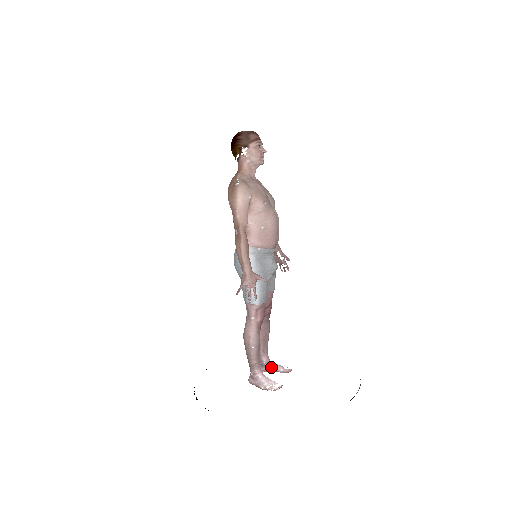
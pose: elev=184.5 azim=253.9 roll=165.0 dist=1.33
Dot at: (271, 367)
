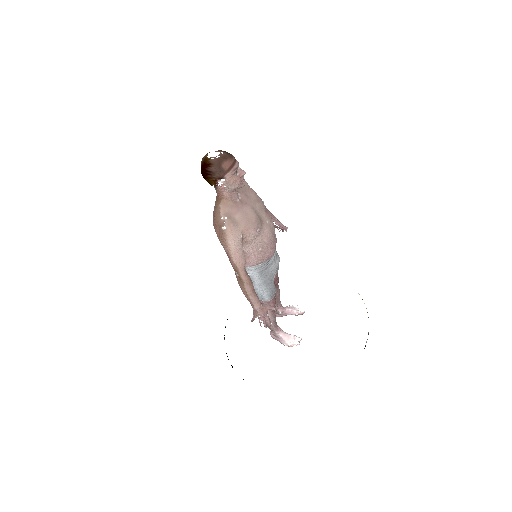
Dot at: (287, 314)
